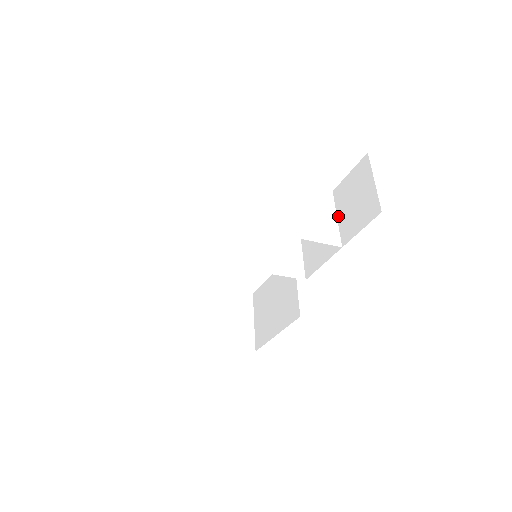
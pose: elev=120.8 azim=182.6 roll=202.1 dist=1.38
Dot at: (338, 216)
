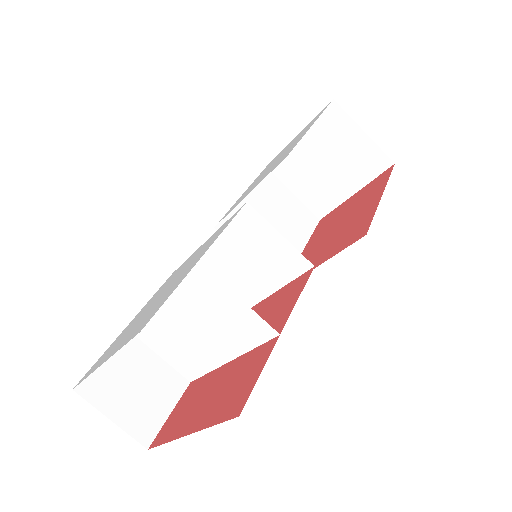
Dot at: (237, 300)
